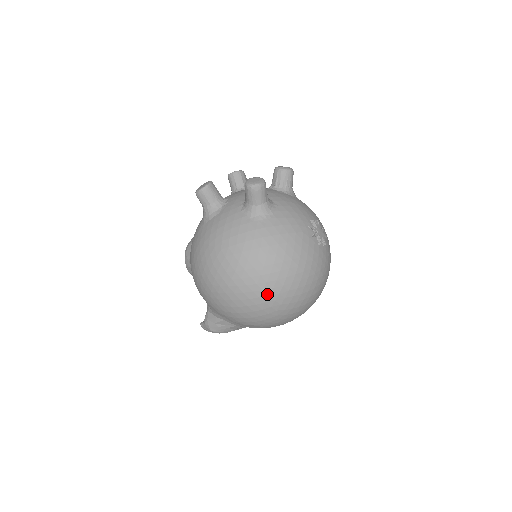
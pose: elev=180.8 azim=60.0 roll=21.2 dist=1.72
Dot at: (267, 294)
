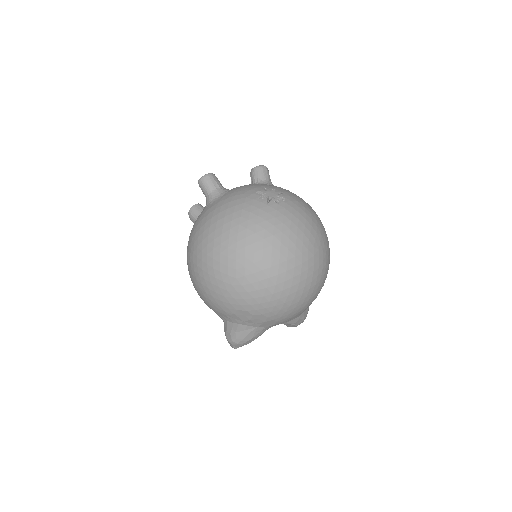
Dot at: (218, 262)
